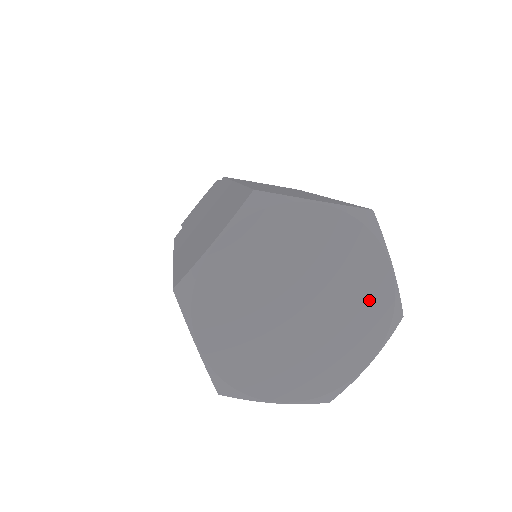
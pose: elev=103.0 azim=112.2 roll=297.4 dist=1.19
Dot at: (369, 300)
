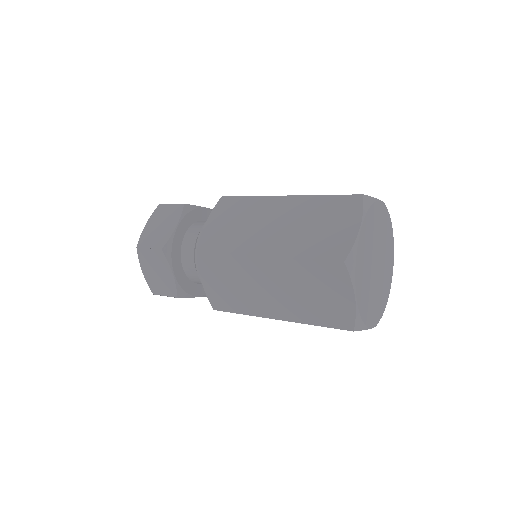
Dot at: (390, 256)
